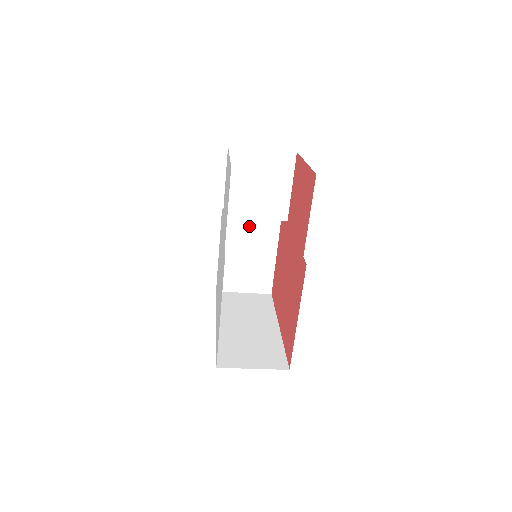
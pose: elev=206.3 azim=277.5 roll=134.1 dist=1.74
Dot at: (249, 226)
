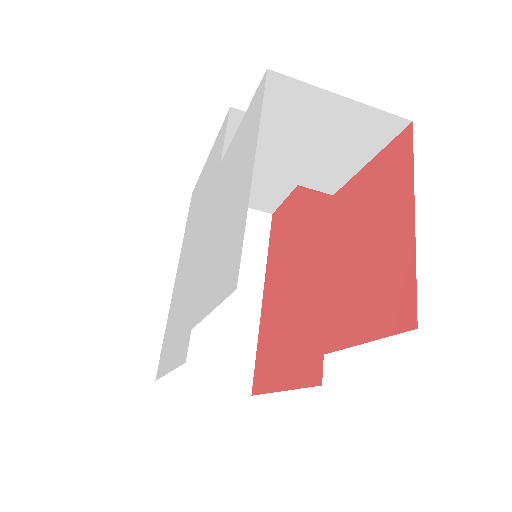
Dot at: occluded
